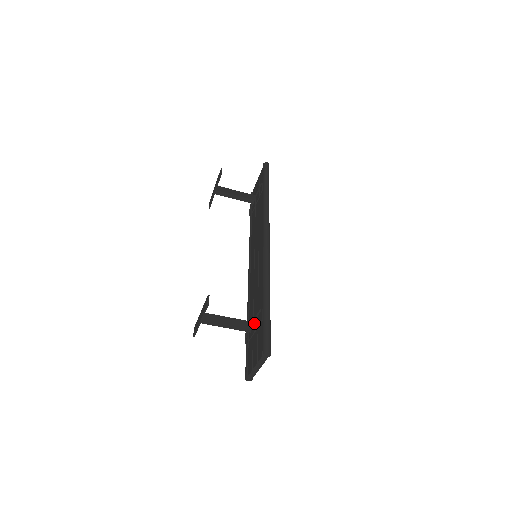
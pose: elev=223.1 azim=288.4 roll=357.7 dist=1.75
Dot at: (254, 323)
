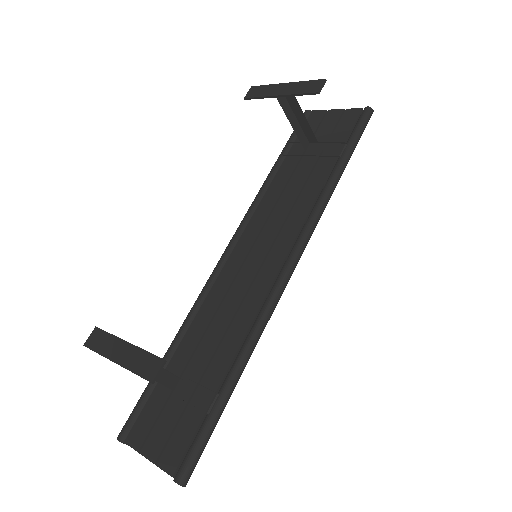
Dot at: (187, 375)
